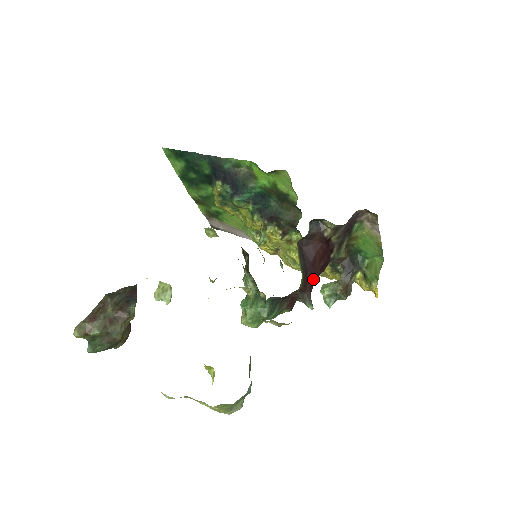
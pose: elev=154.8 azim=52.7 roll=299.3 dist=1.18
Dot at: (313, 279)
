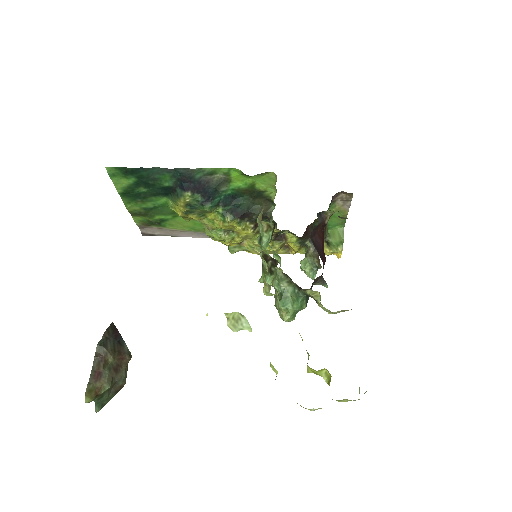
Dot at: occluded
